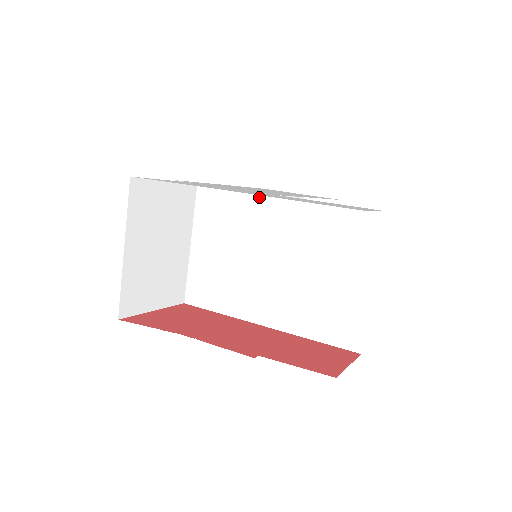
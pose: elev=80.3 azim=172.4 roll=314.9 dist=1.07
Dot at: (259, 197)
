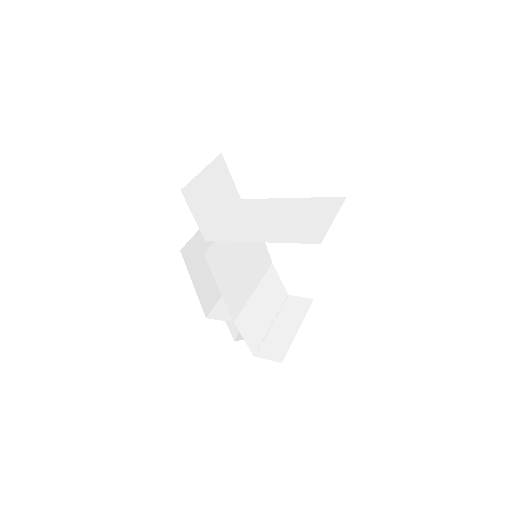
Dot at: (276, 199)
